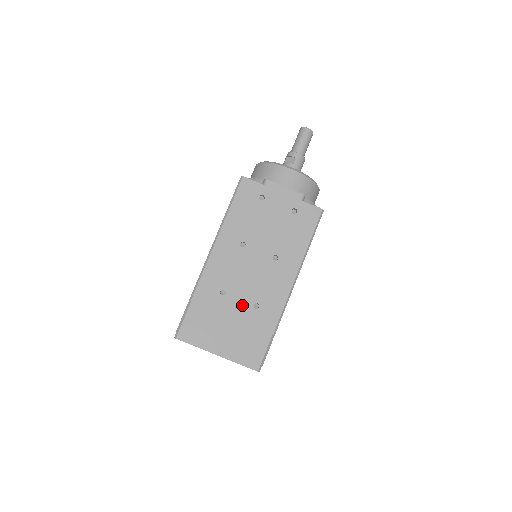
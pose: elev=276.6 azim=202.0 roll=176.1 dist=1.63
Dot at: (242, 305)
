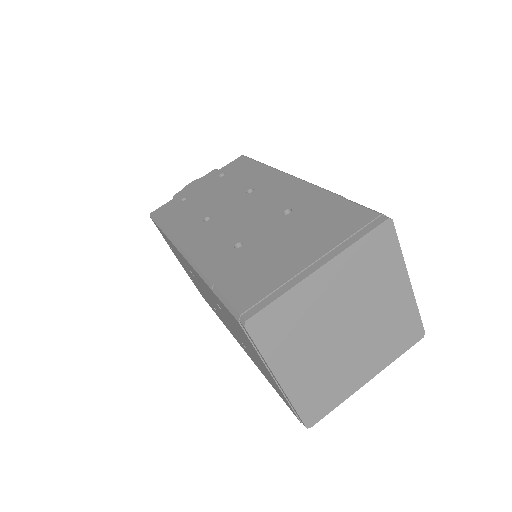
Dot at: (273, 227)
